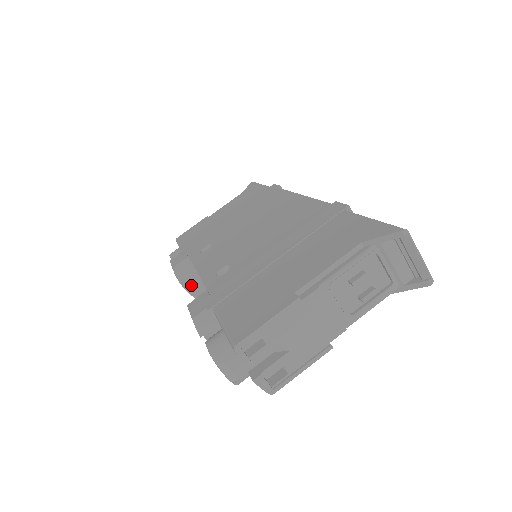
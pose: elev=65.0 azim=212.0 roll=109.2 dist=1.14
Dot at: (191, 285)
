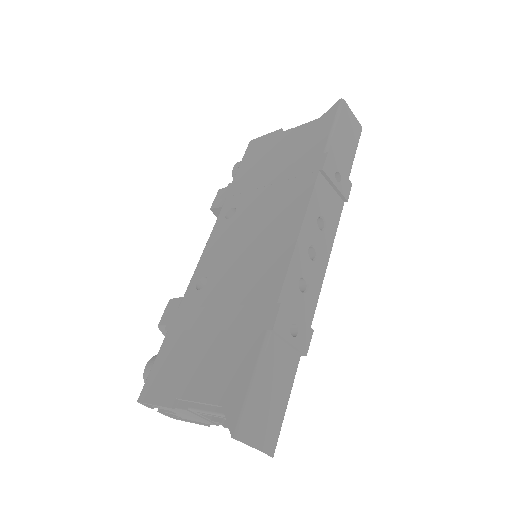
Dot at: occluded
